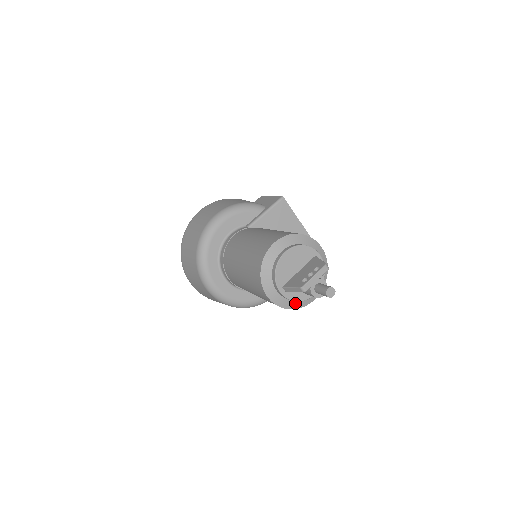
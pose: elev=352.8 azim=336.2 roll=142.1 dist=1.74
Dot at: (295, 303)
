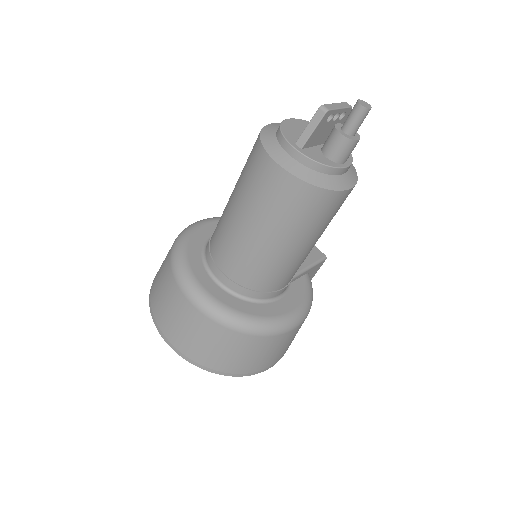
Dot at: (321, 178)
